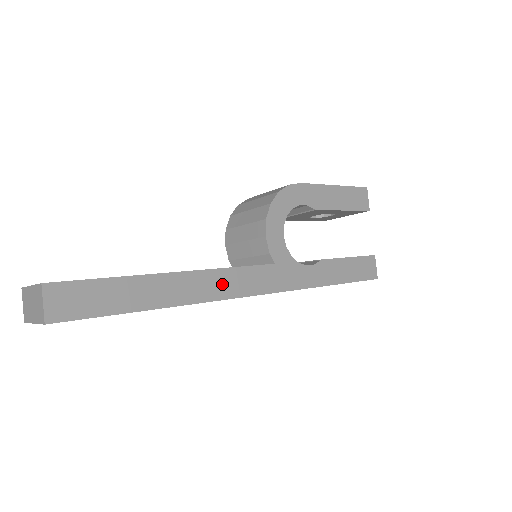
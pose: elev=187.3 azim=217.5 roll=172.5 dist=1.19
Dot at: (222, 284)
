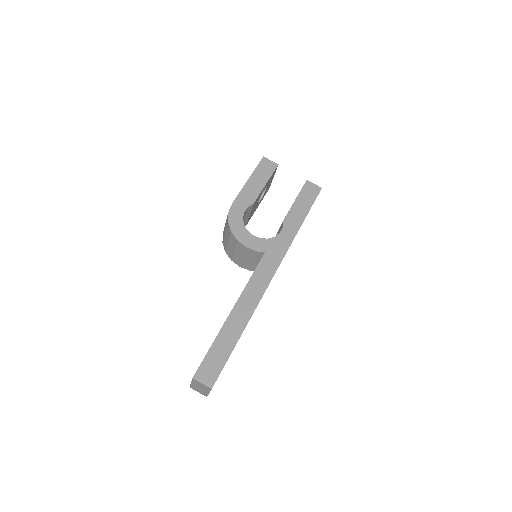
Dot at: (254, 291)
